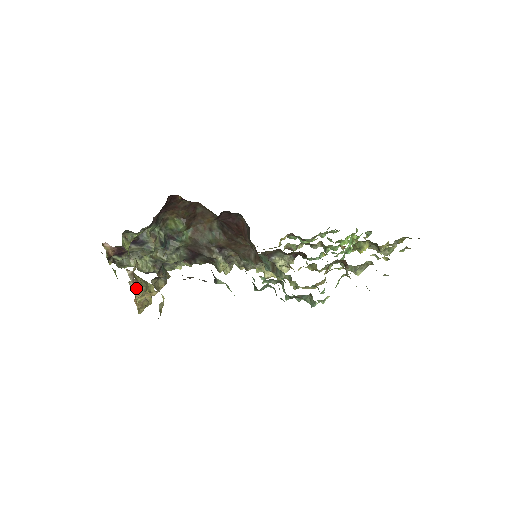
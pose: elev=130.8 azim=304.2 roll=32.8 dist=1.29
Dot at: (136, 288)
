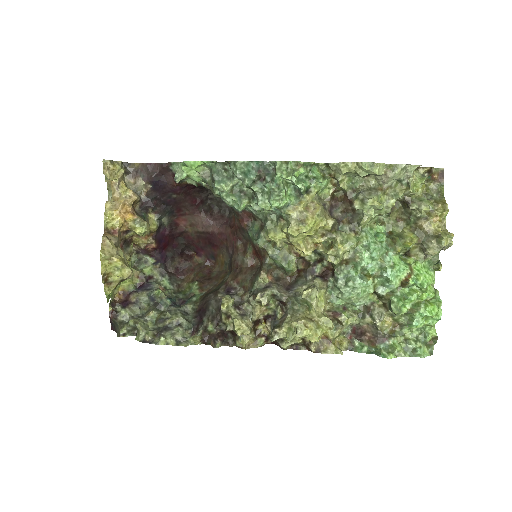
Dot at: occluded
